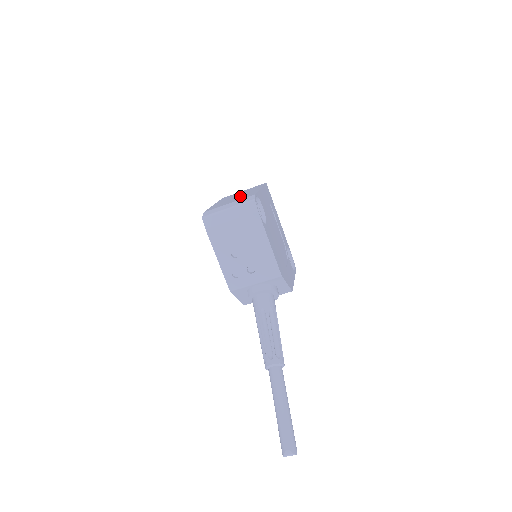
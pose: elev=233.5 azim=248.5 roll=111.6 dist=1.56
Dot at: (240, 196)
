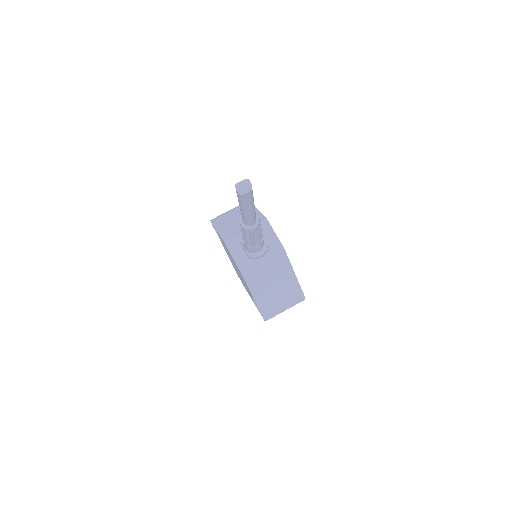
Dot at: occluded
